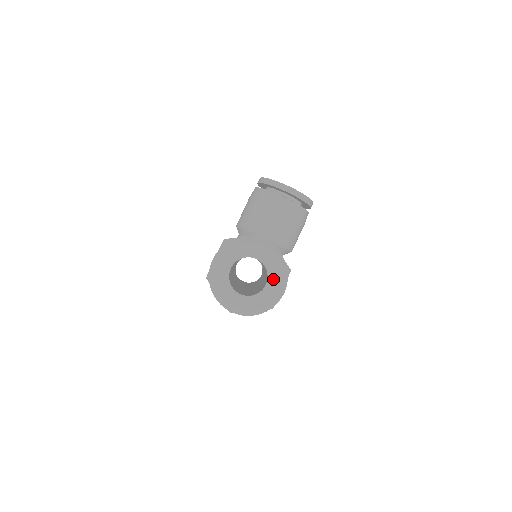
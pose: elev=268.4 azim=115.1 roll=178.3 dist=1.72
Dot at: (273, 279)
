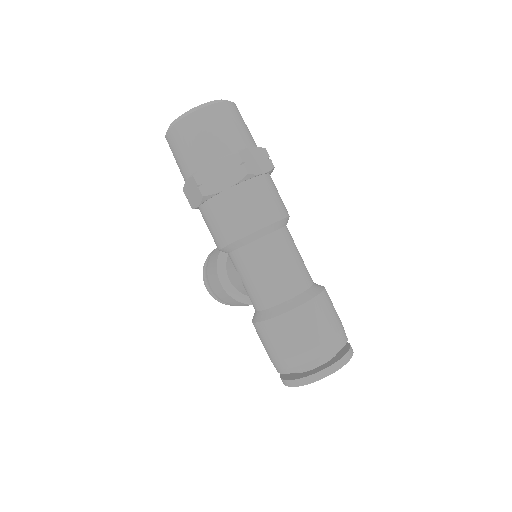
Dot at: occluded
